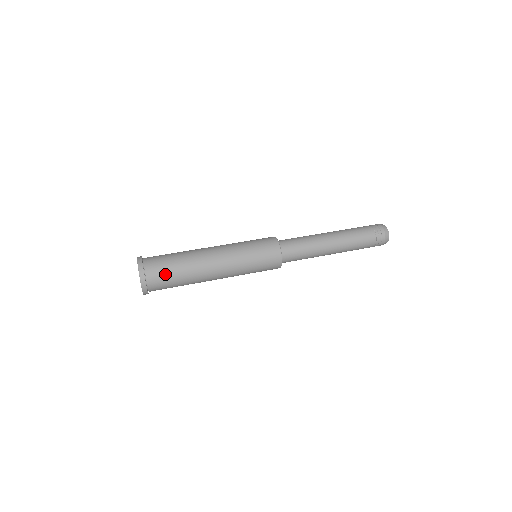
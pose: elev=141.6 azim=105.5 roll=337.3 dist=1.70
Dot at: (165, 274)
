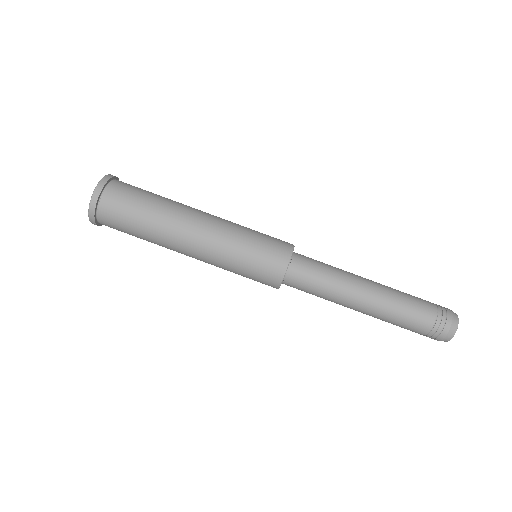
Dot at: (125, 210)
